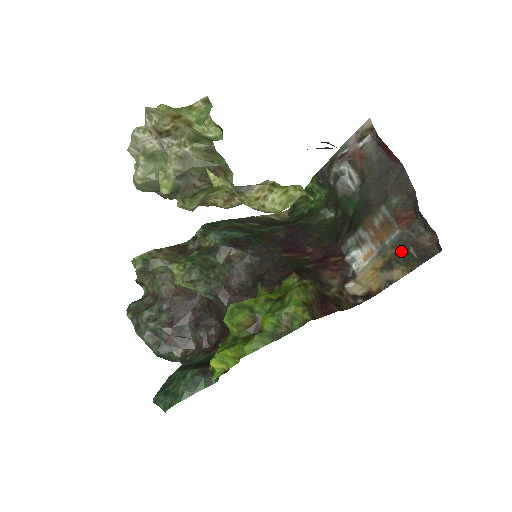
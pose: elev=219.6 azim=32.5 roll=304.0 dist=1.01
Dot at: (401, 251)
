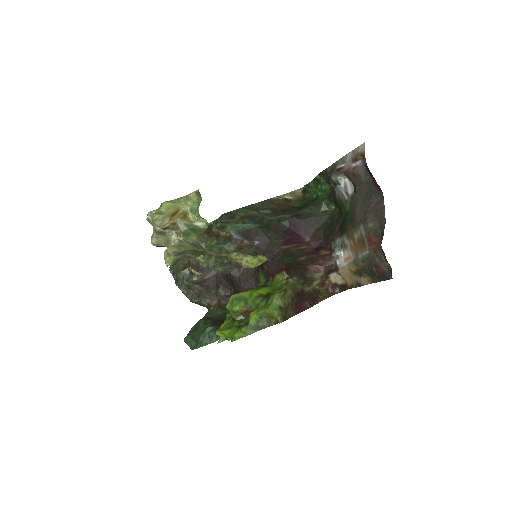
Dot at: (368, 267)
